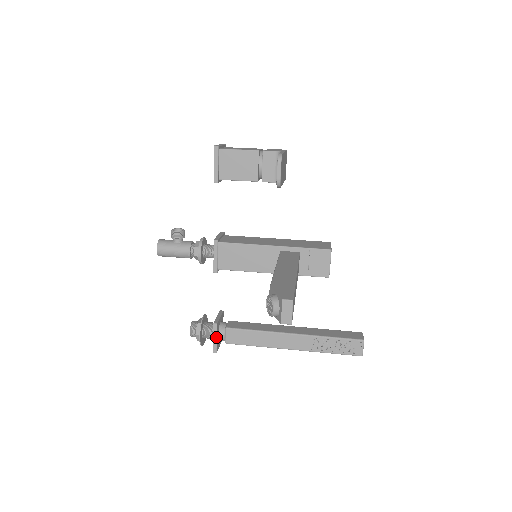
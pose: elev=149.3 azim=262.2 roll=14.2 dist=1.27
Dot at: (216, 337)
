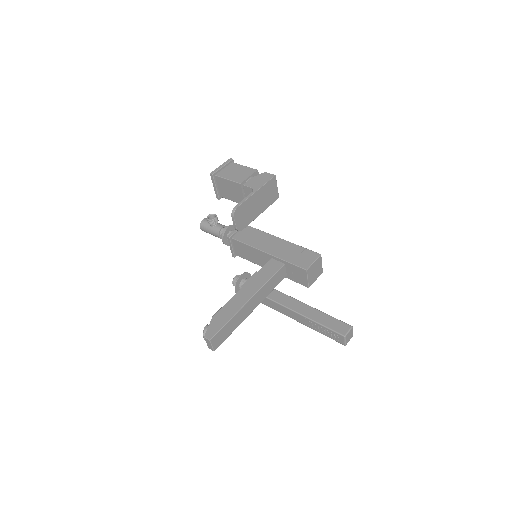
Dot at: occluded
